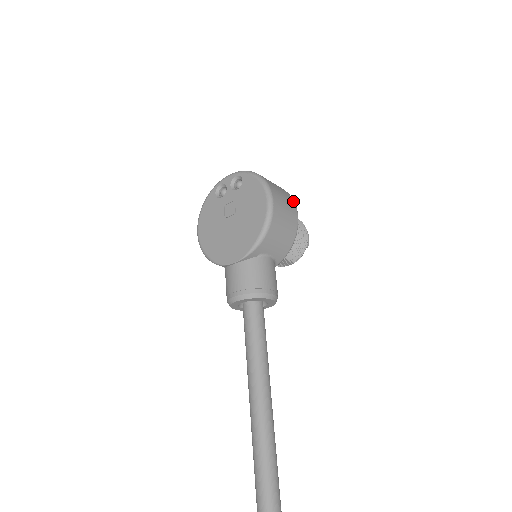
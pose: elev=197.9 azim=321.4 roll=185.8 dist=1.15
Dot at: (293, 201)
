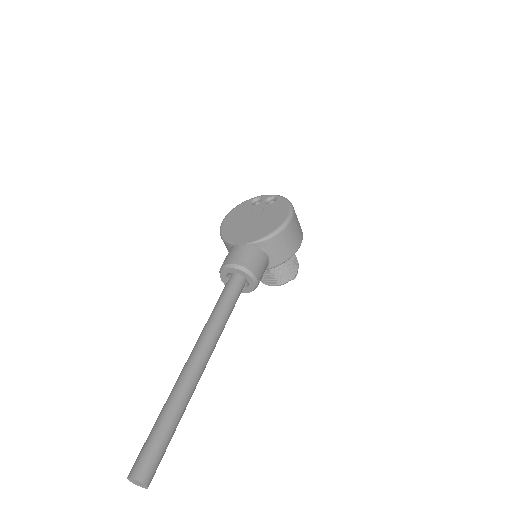
Dot at: (302, 234)
